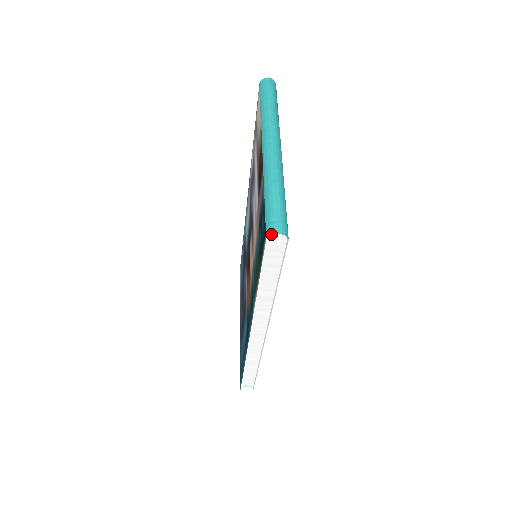
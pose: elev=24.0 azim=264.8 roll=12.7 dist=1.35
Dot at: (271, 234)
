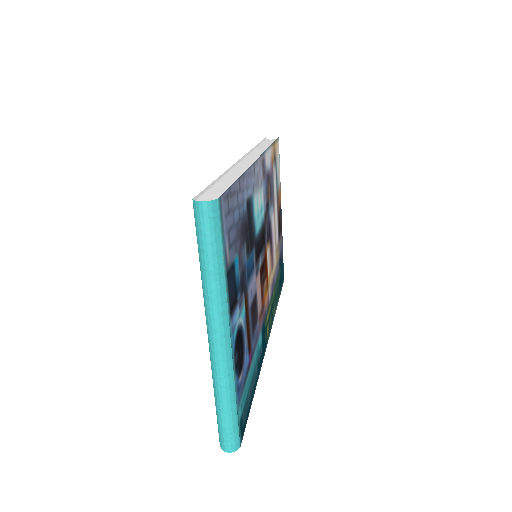
Dot at: occluded
